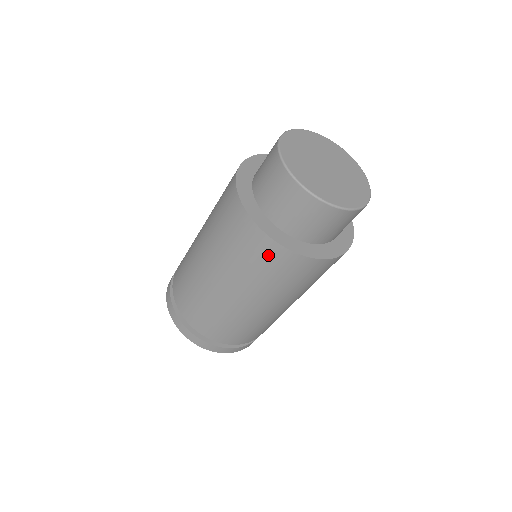
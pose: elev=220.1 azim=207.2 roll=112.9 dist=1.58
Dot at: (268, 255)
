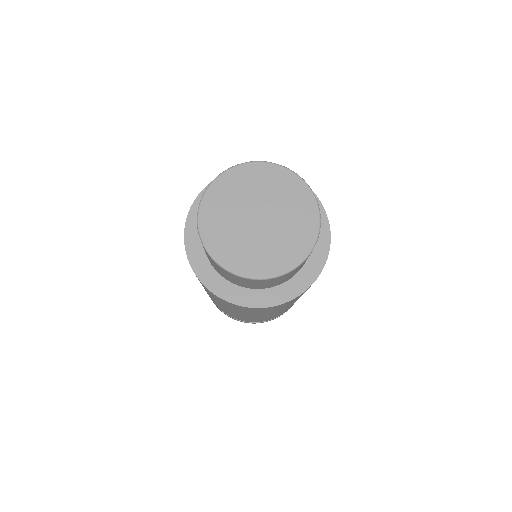
Dot at: (255, 310)
